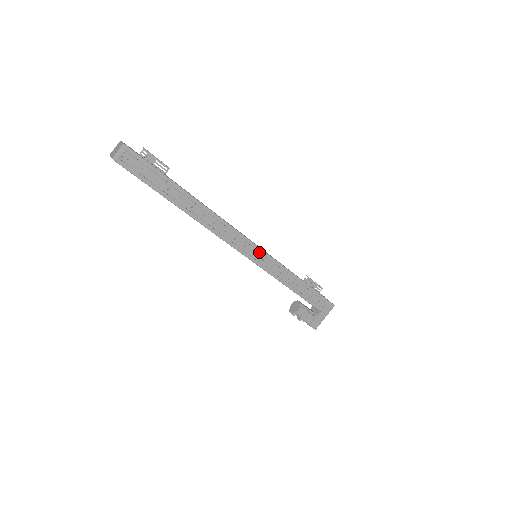
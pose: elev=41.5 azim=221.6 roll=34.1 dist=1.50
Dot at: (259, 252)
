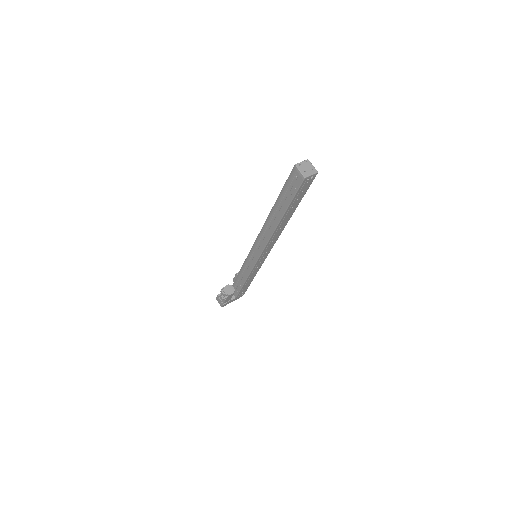
Dot at: (265, 258)
